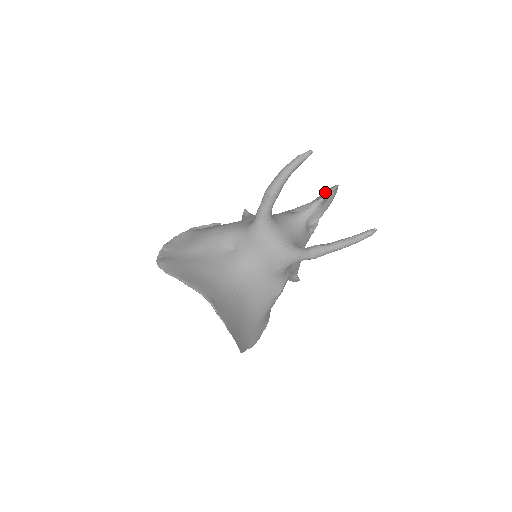
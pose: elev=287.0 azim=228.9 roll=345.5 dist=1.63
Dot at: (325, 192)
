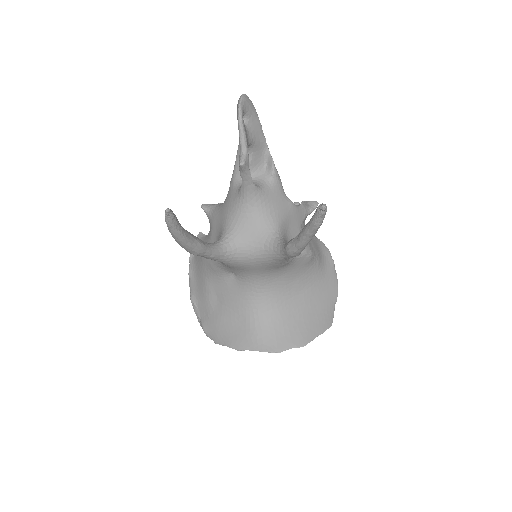
Dot at: occluded
